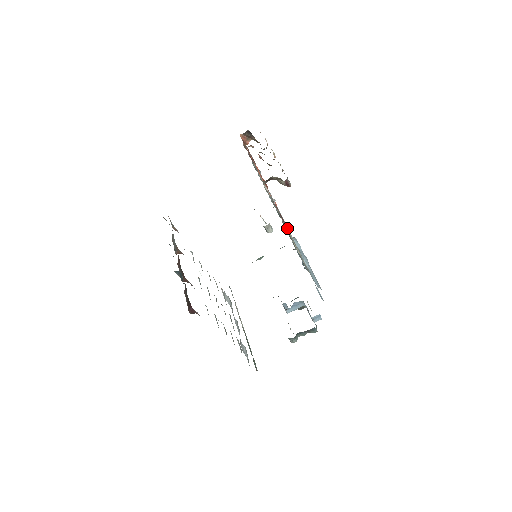
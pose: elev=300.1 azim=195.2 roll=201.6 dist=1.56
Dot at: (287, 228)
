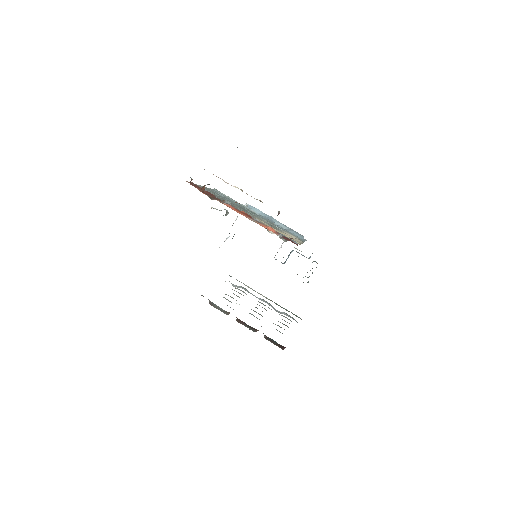
Dot at: (296, 243)
